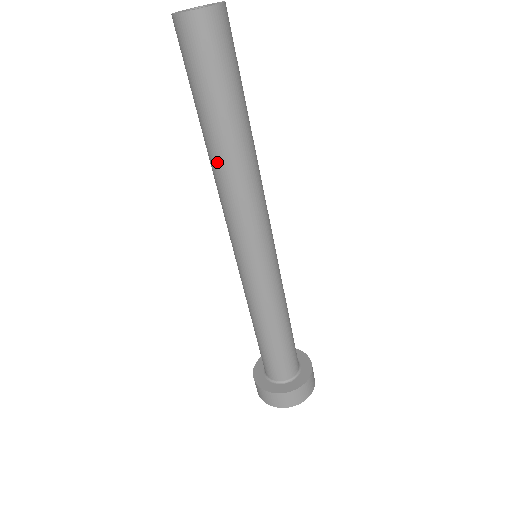
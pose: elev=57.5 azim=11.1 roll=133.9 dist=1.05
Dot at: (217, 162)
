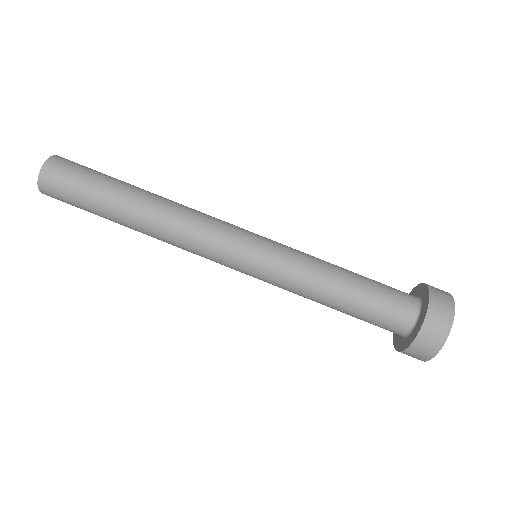
Dot at: (153, 206)
